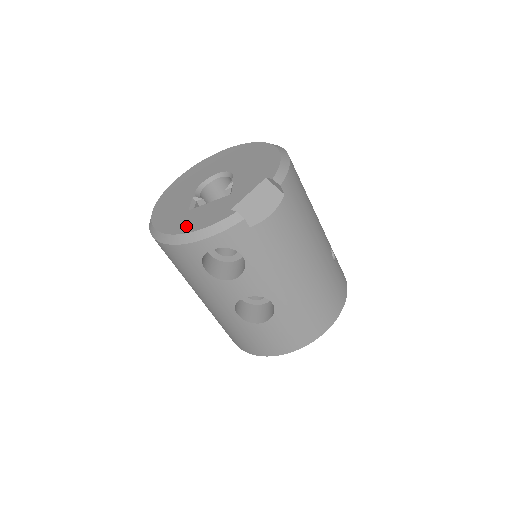
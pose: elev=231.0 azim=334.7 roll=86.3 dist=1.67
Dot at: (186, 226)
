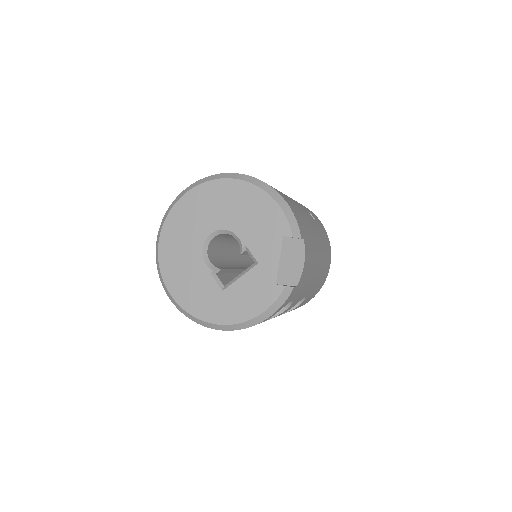
Dot at: (240, 312)
